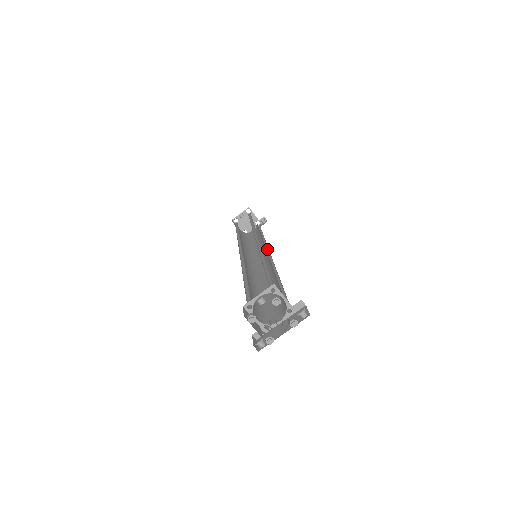
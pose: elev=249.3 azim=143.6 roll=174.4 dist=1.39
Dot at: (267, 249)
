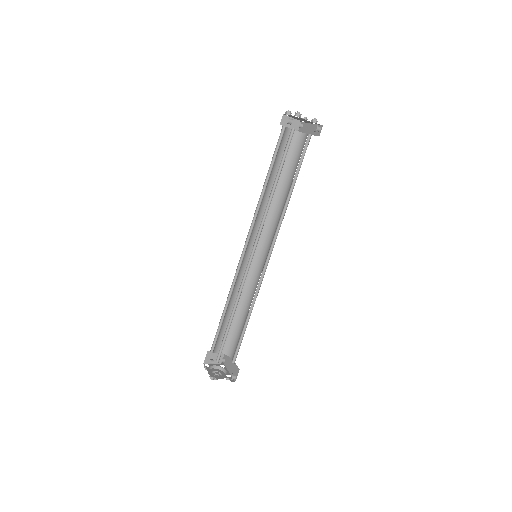
Dot at: (278, 232)
